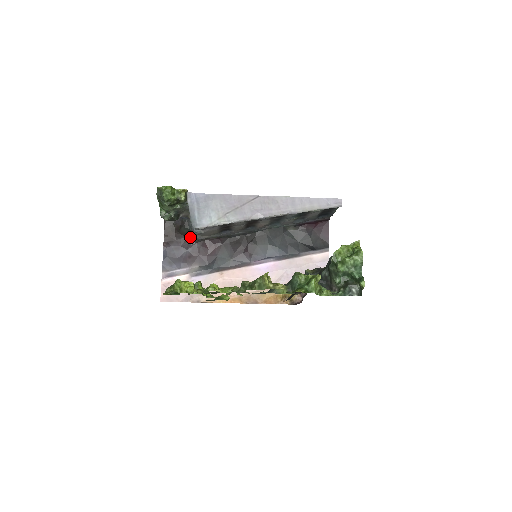
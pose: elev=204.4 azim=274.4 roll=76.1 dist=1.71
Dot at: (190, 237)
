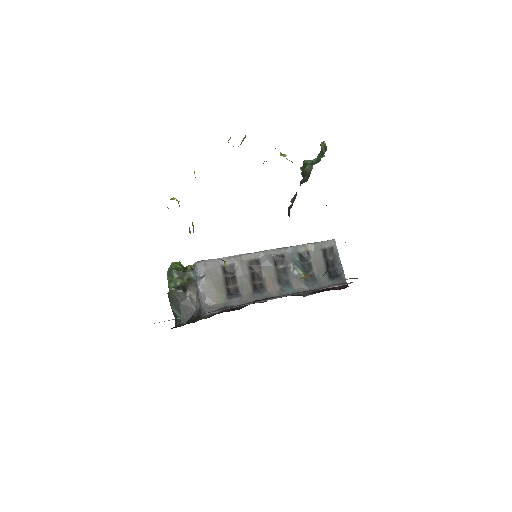
Dot at: (197, 320)
